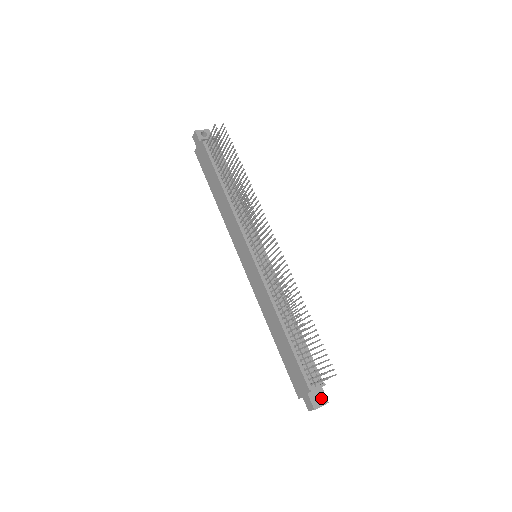
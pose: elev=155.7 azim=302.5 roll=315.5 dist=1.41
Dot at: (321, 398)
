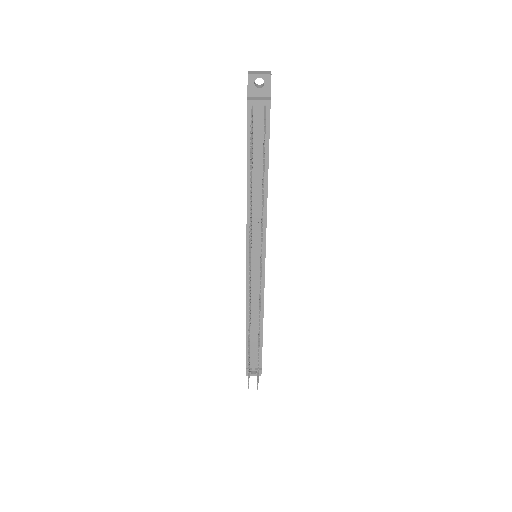
Dot at: (257, 371)
